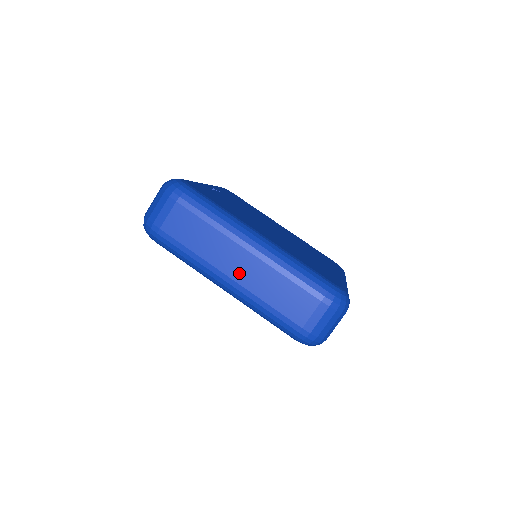
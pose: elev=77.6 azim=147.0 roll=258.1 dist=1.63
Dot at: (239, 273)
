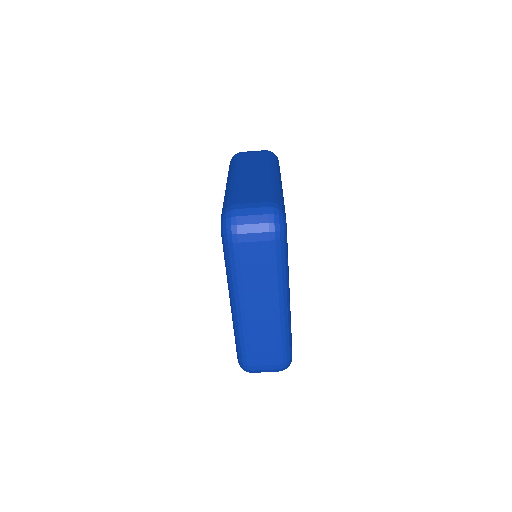
Dot at: (254, 313)
